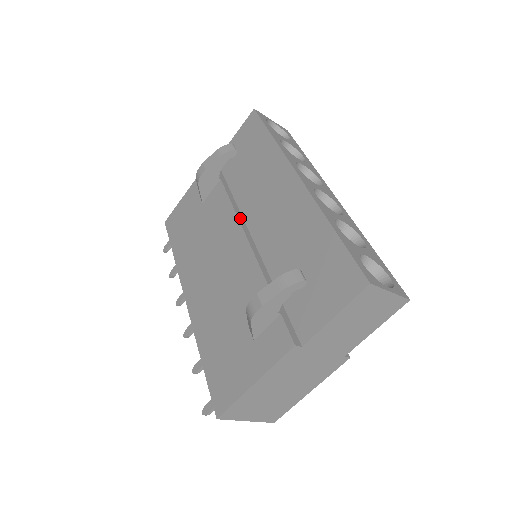
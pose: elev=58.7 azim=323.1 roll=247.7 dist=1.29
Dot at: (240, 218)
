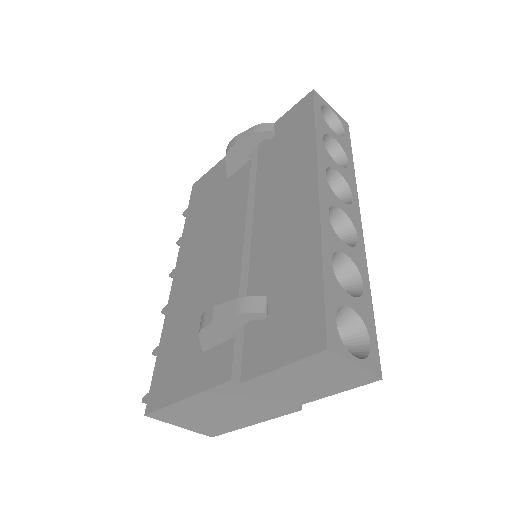
Dot at: (249, 210)
